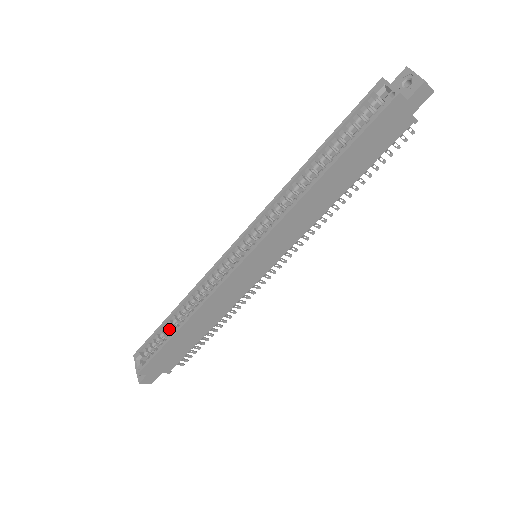
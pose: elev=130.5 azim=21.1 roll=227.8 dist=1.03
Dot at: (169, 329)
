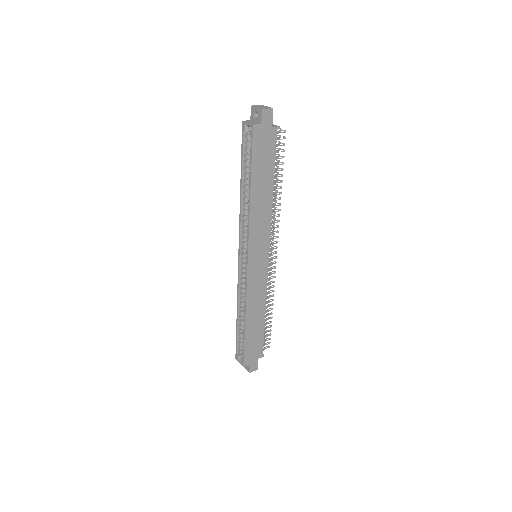
Dot at: (242, 330)
